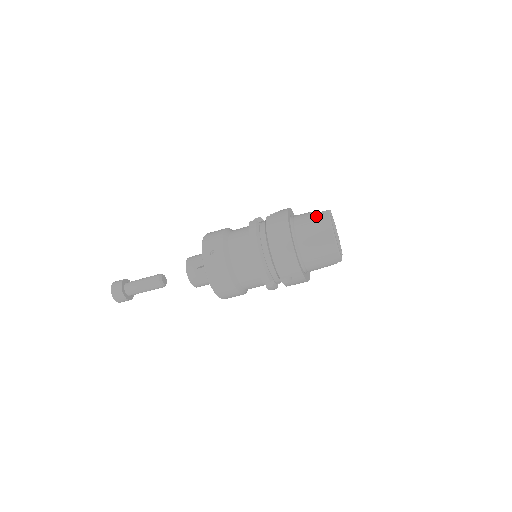
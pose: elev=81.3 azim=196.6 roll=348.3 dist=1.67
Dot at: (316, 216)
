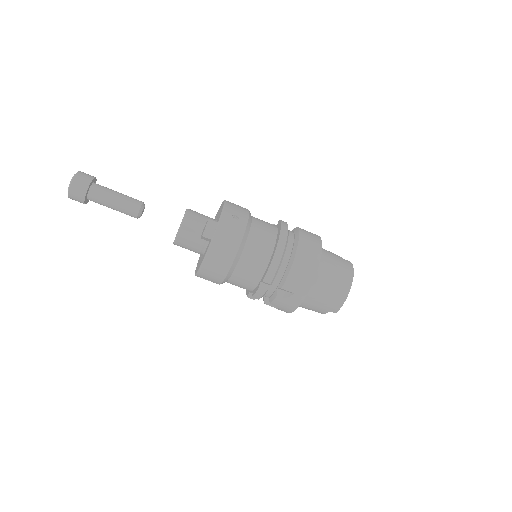
Dot at: (341, 257)
